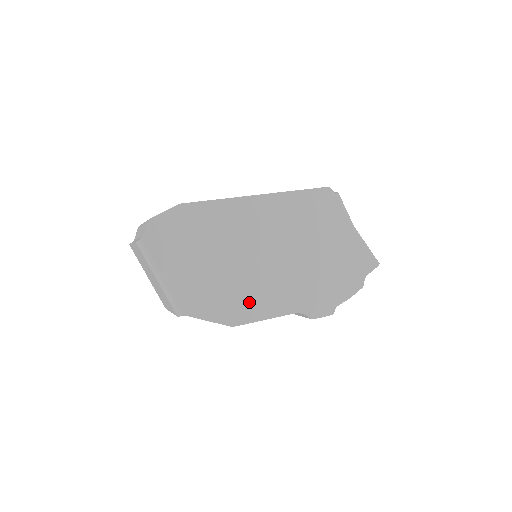
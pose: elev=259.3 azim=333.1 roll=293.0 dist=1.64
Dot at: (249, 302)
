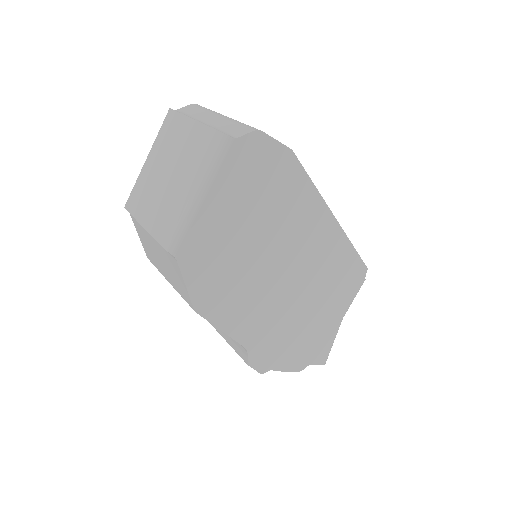
Dot at: (230, 302)
